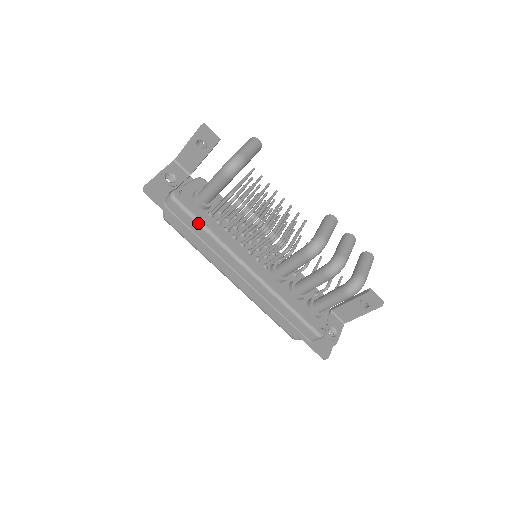
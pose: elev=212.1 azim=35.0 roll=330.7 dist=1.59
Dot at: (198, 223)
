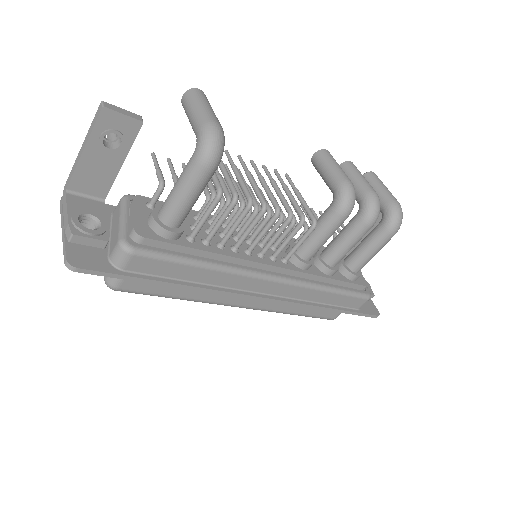
Dot at: (186, 263)
